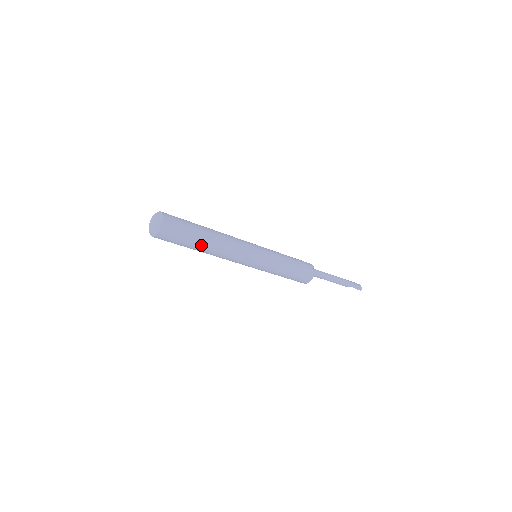
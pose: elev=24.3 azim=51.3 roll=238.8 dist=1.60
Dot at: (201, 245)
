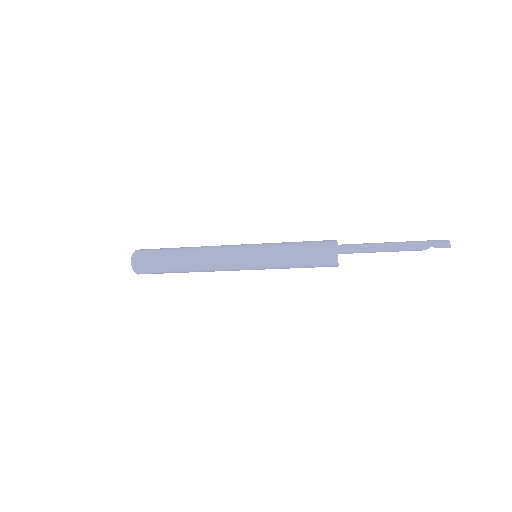
Dot at: (179, 266)
